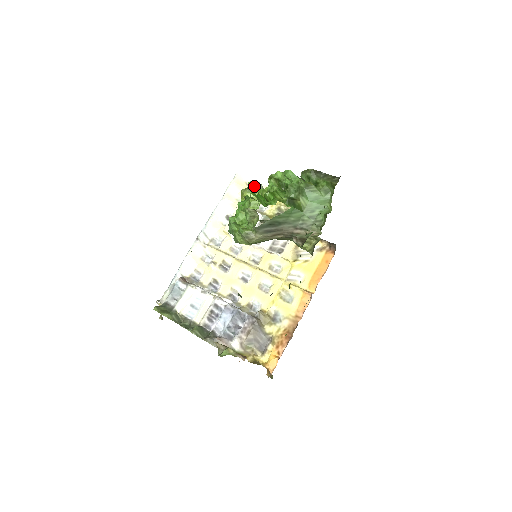
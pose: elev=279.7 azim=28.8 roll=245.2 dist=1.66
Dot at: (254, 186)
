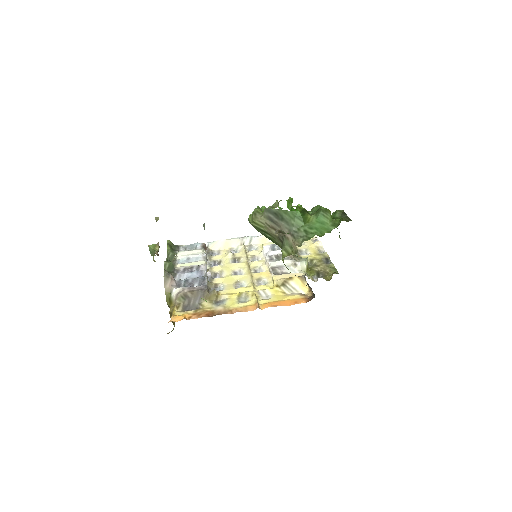
Dot at: occluded
